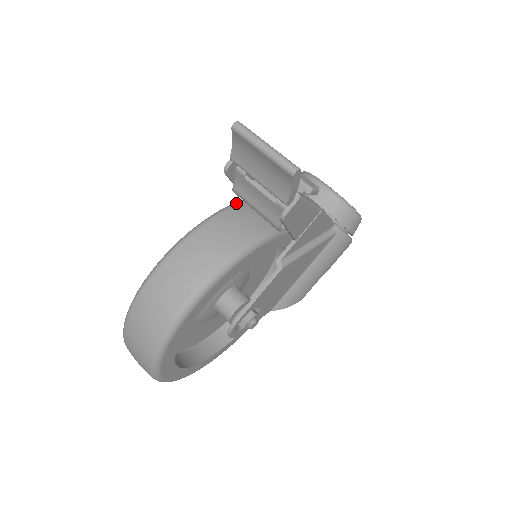
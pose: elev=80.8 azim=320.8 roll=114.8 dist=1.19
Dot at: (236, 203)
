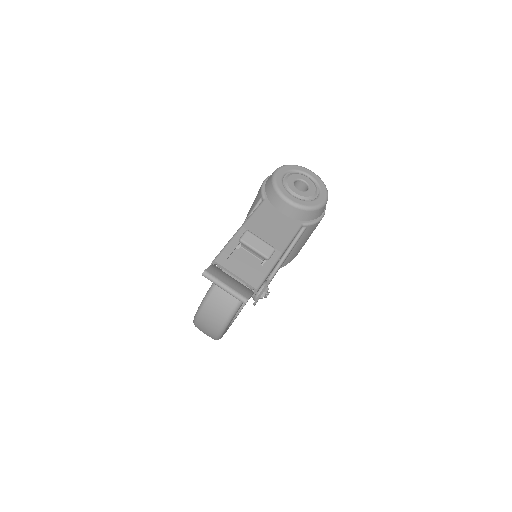
Dot at: occluded
